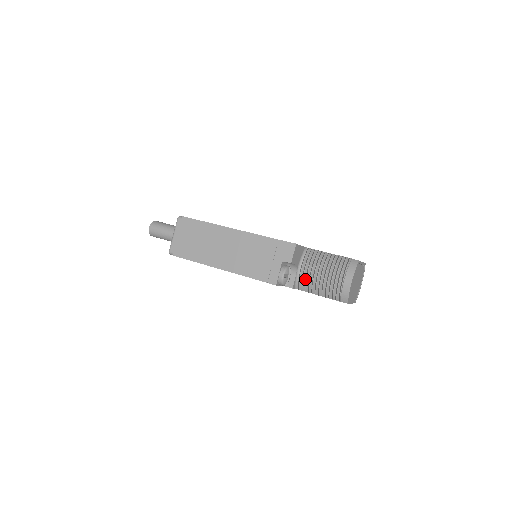
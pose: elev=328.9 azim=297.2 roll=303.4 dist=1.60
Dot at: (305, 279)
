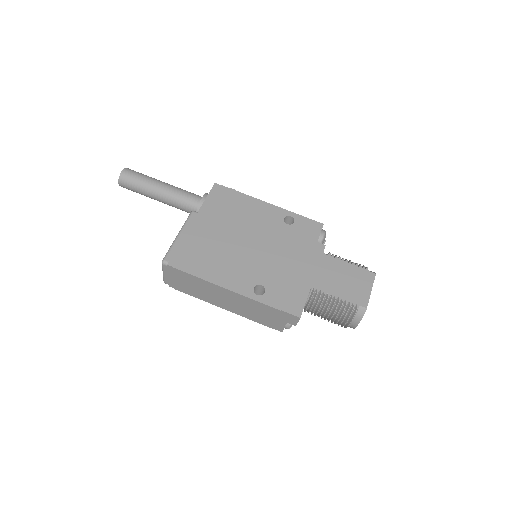
Dot at: (310, 311)
